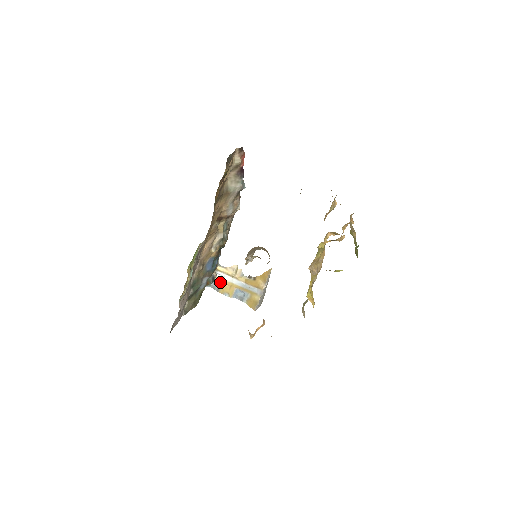
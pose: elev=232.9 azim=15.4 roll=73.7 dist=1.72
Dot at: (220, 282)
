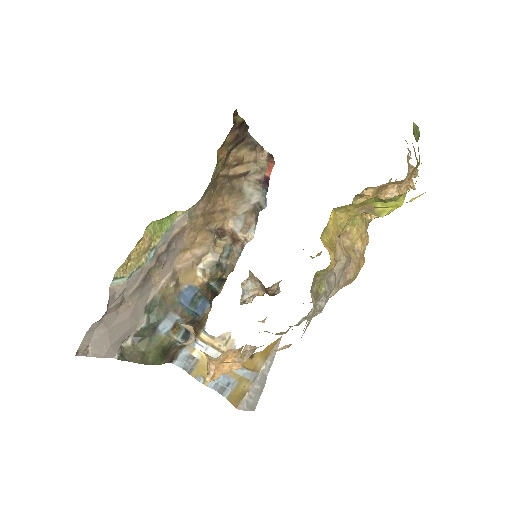
Dot at: (198, 359)
